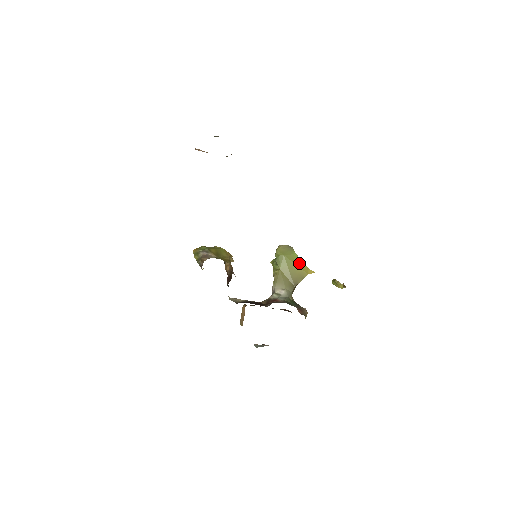
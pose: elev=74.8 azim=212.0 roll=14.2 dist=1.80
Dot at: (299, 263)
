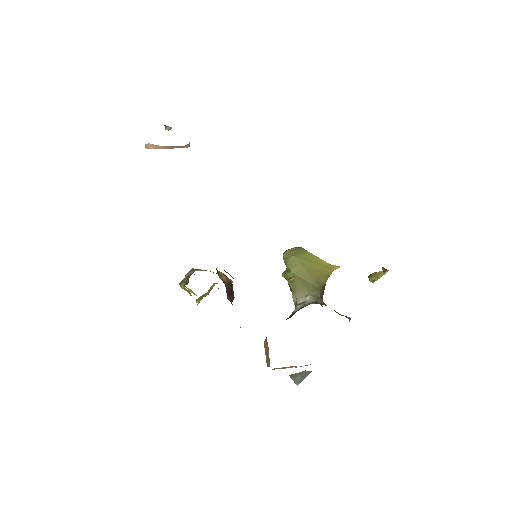
Dot at: (316, 261)
